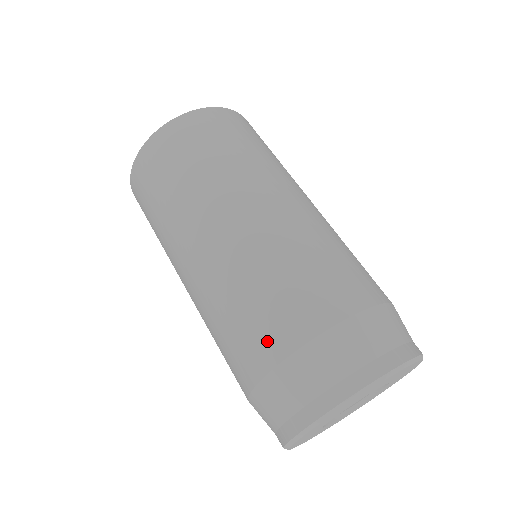
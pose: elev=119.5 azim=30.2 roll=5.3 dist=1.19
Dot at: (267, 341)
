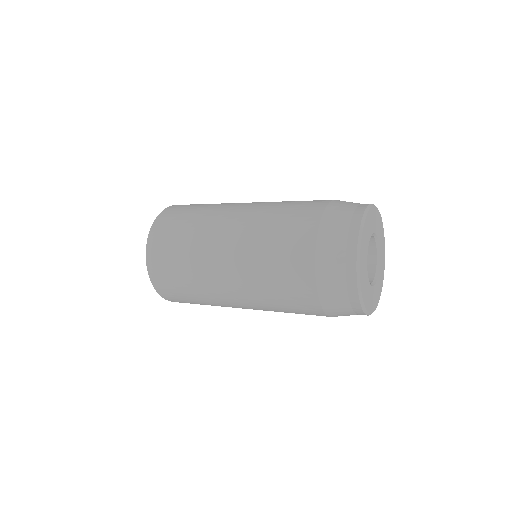
Dot at: (305, 219)
